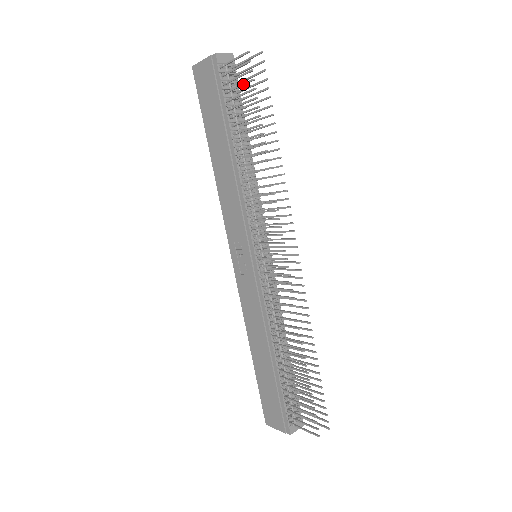
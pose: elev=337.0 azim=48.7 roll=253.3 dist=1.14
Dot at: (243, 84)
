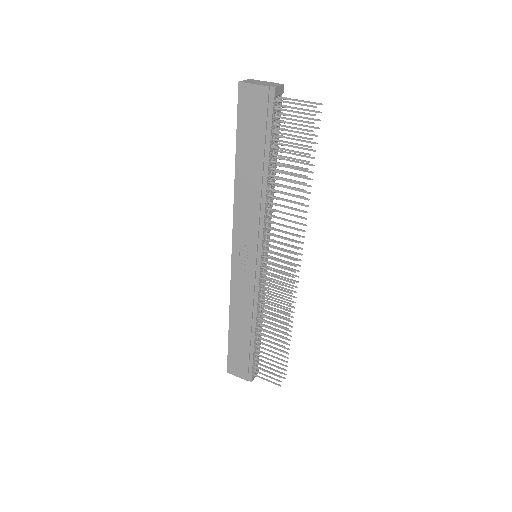
Dot at: (299, 129)
